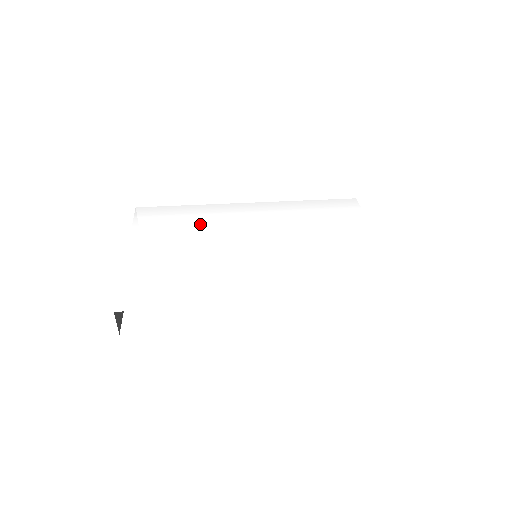
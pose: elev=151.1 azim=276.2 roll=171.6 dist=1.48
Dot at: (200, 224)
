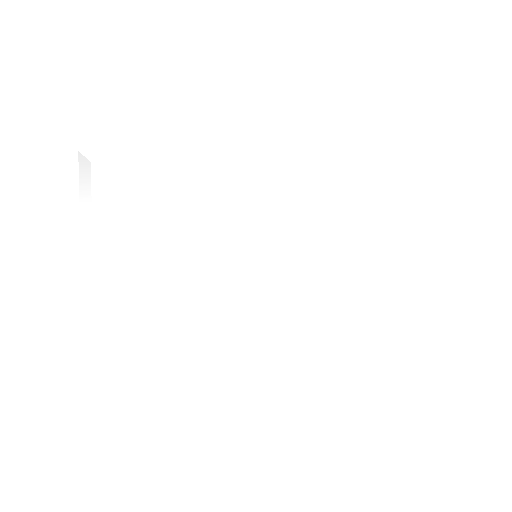
Dot at: (178, 201)
